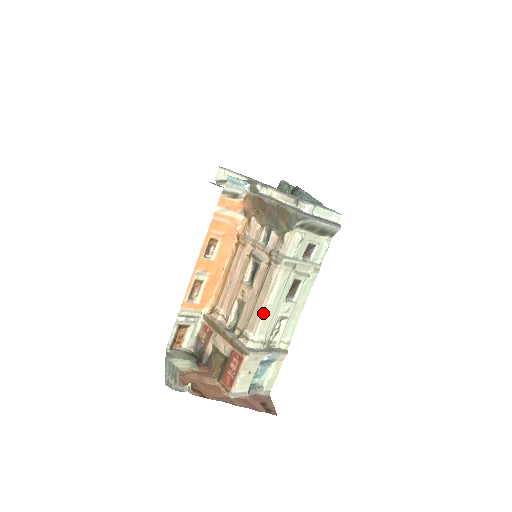
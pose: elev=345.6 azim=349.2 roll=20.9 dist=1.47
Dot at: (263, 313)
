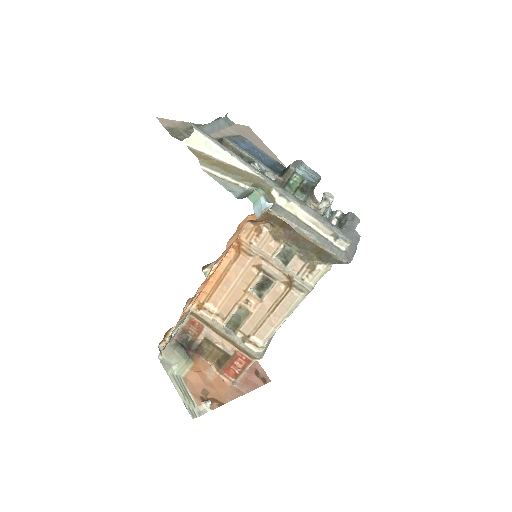
Dot at: (277, 328)
